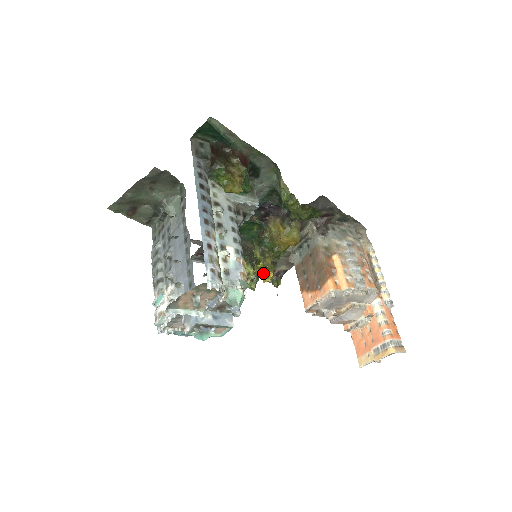
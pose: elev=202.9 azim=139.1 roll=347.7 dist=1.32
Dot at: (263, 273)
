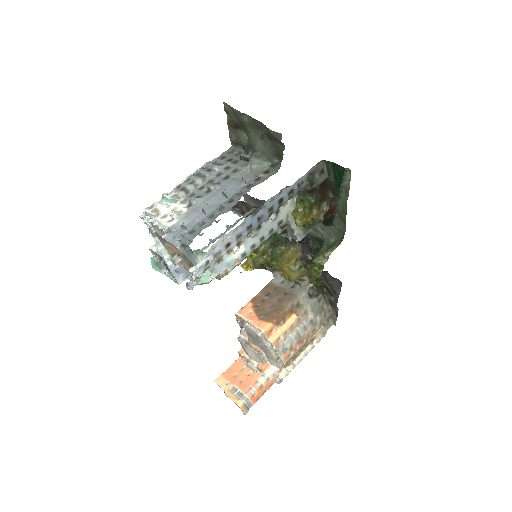
Dot at: (248, 261)
